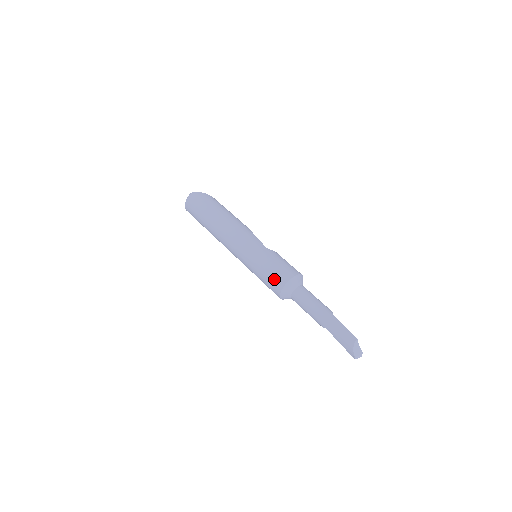
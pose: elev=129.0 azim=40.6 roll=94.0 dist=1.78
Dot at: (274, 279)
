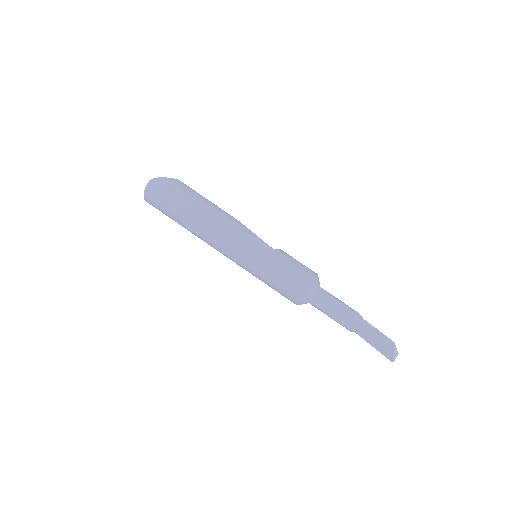
Dot at: (291, 288)
